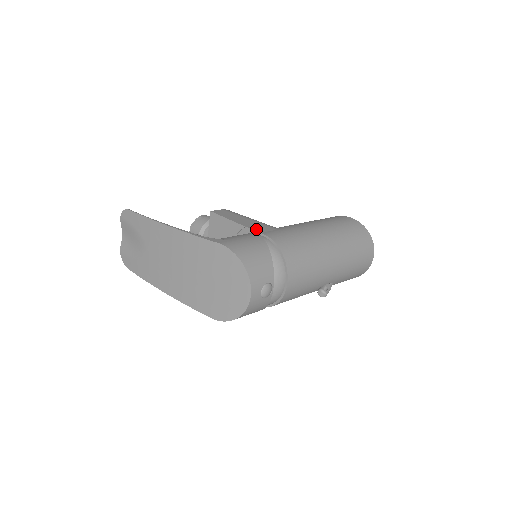
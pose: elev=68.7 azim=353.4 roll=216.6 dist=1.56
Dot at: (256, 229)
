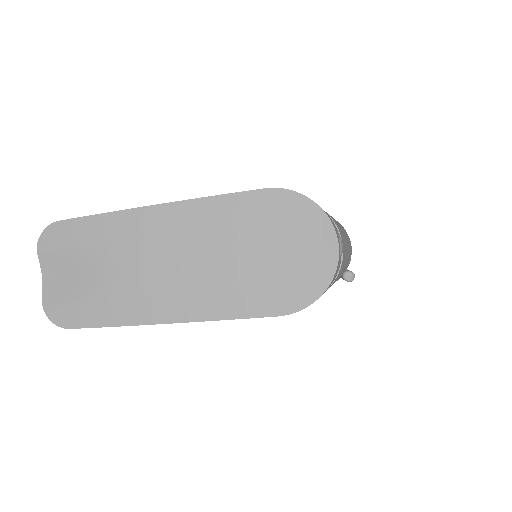
Dot at: occluded
